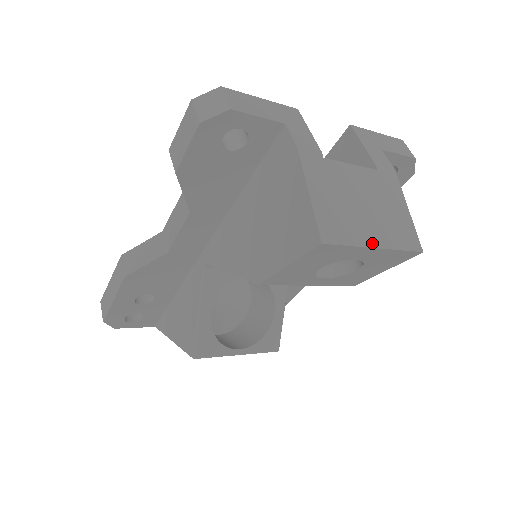
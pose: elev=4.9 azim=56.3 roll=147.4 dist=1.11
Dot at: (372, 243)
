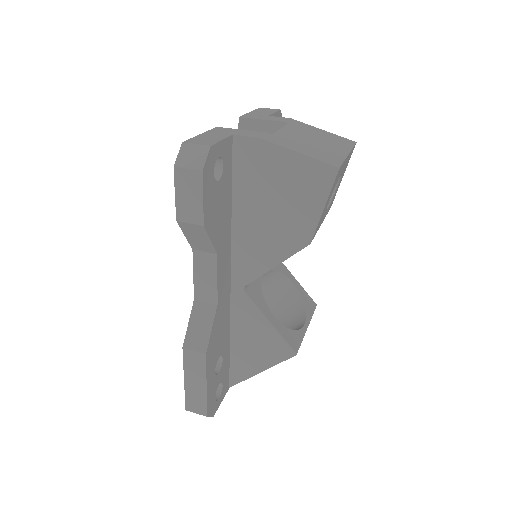
Dot at: (344, 153)
